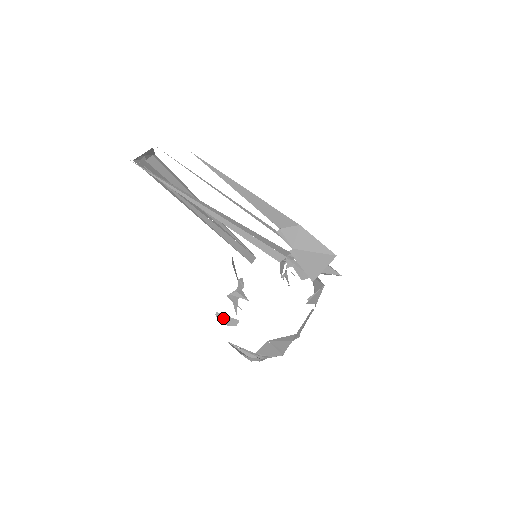
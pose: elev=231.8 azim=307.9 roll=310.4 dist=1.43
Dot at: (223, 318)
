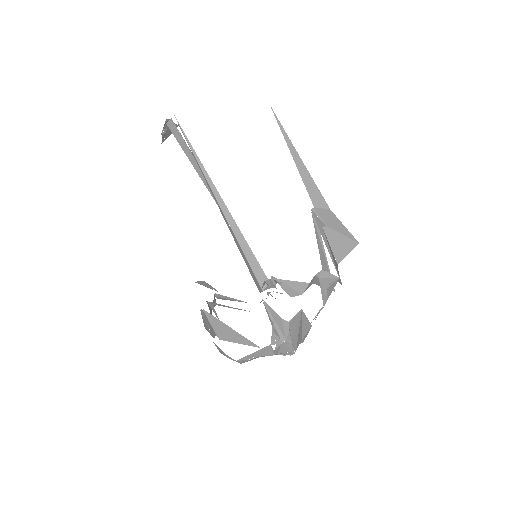
Dot at: (205, 320)
